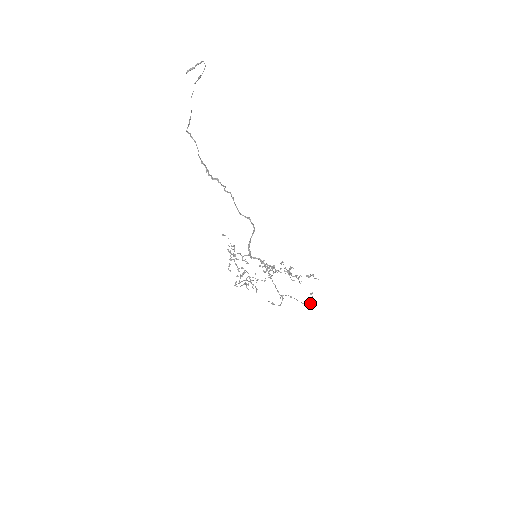
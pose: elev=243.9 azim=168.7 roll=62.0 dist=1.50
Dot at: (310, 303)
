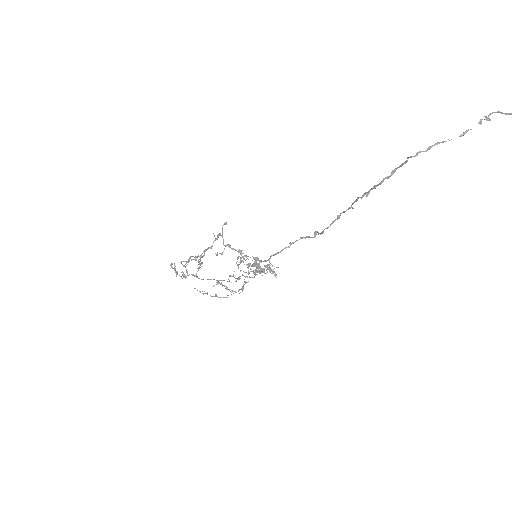
Dot at: occluded
